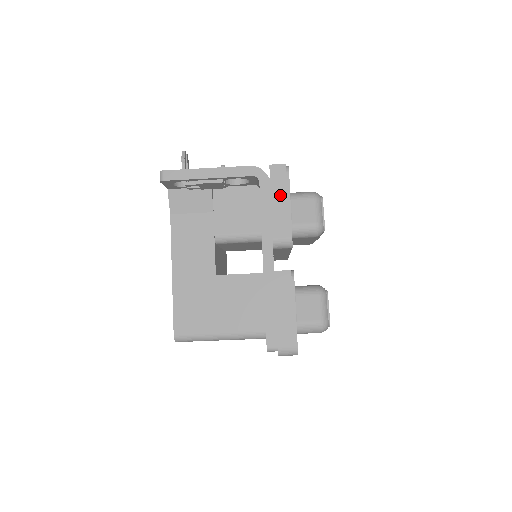
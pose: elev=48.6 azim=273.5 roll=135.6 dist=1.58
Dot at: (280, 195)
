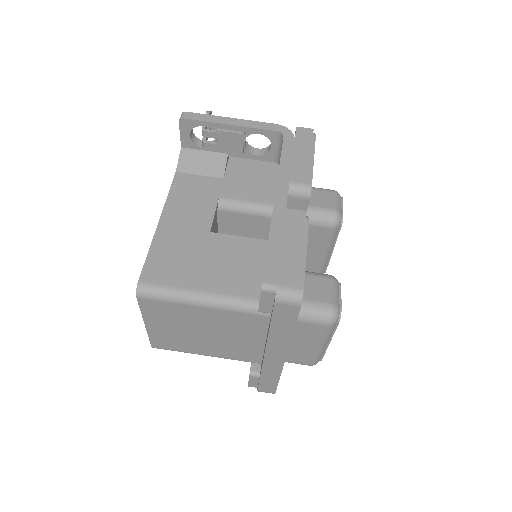
Dot at: (304, 149)
